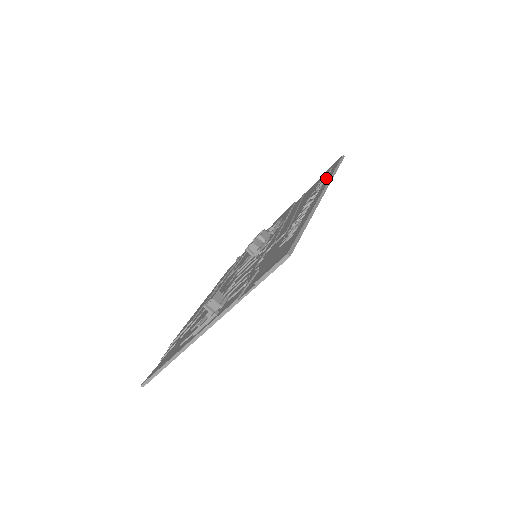
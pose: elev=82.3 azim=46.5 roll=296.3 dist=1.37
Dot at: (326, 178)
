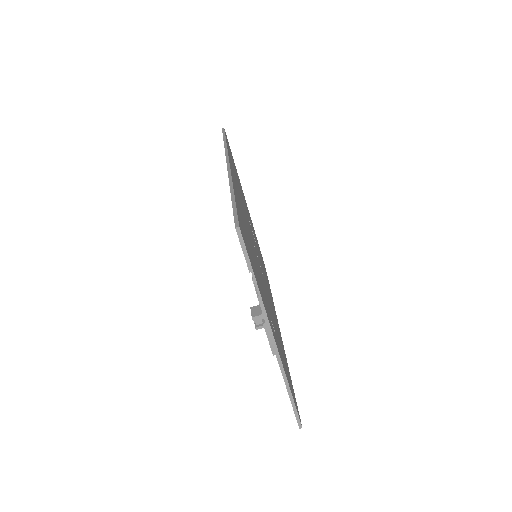
Dot at: occluded
